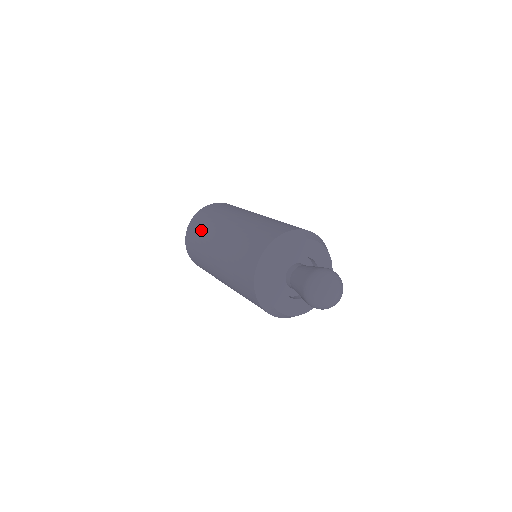
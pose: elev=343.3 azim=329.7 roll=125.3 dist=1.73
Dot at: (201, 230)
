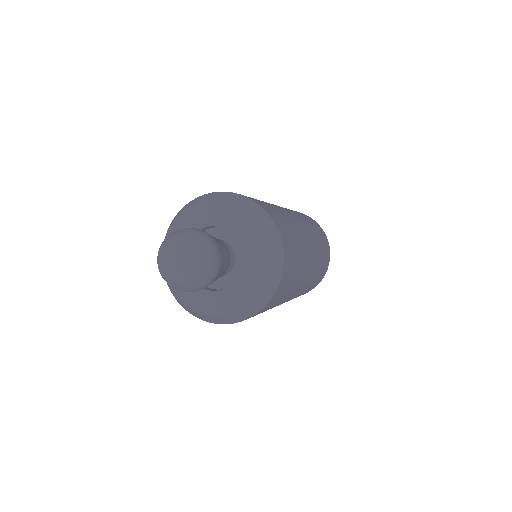
Dot at: occluded
